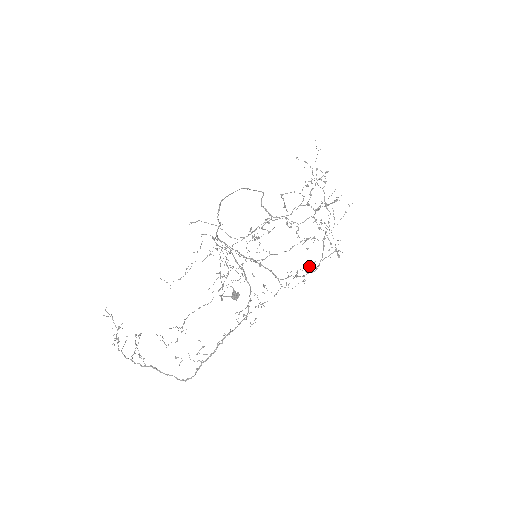
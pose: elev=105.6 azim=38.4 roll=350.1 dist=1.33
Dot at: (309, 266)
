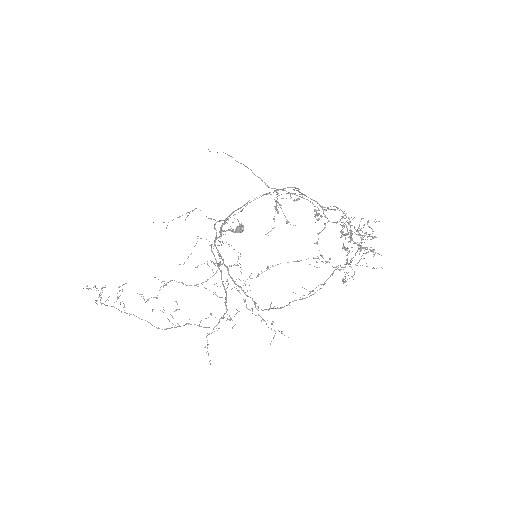
Dot at: occluded
